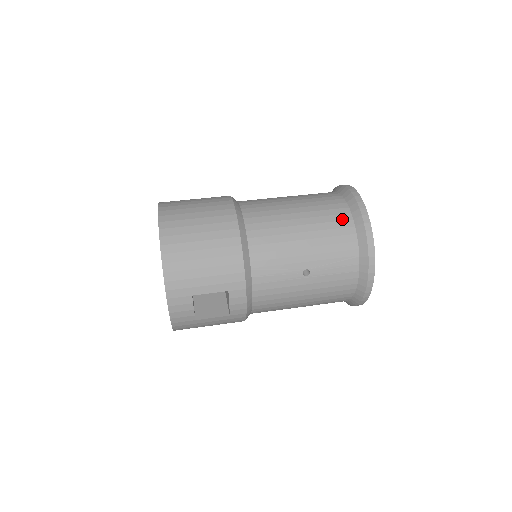
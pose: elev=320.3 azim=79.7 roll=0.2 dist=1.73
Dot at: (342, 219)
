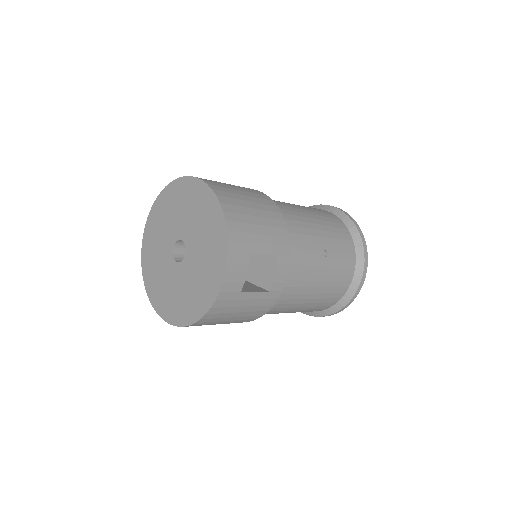
Dot at: (334, 217)
